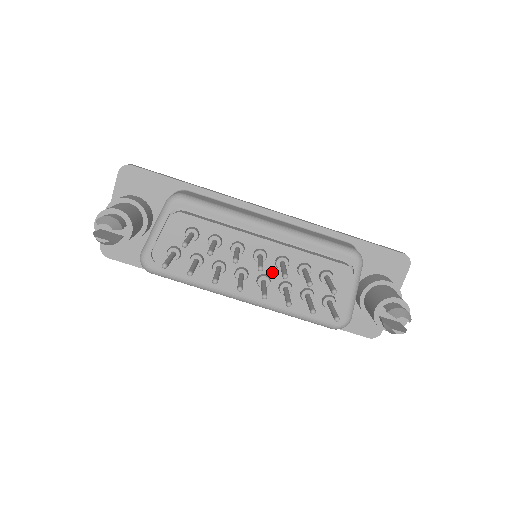
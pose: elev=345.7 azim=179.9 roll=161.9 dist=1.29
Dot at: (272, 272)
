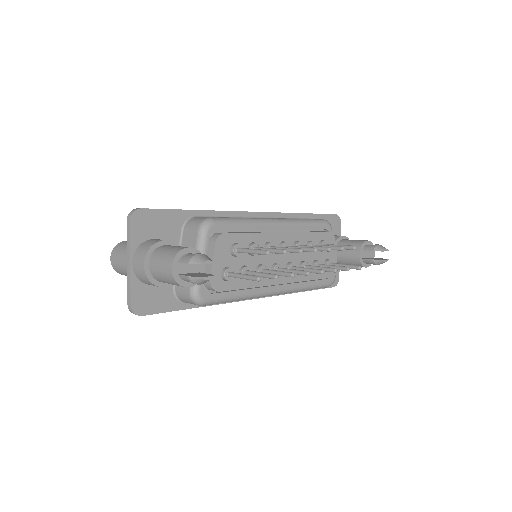
Dot at: (293, 258)
